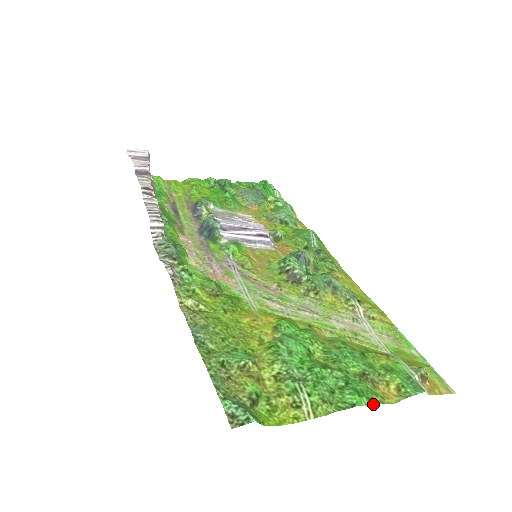
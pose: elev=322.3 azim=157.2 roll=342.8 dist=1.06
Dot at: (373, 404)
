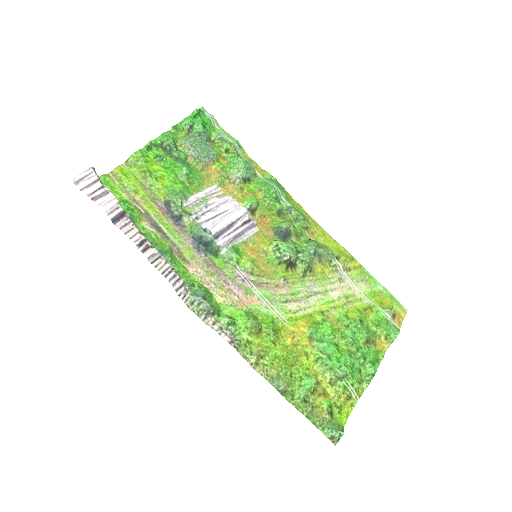
Dot at: (379, 362)
